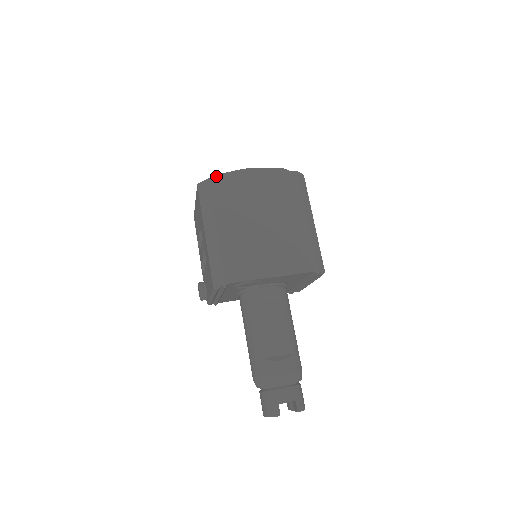
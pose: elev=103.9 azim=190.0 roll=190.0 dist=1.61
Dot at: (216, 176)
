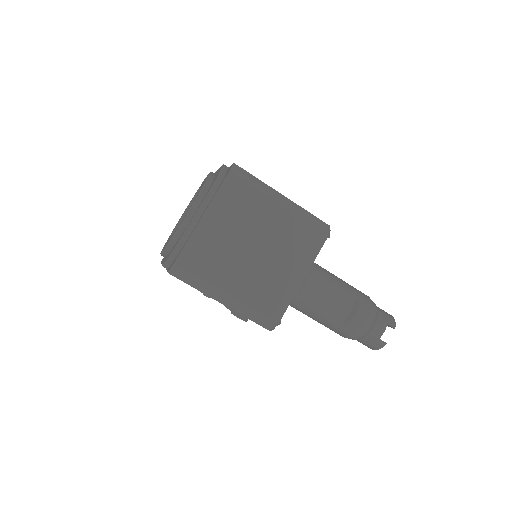
Dot at: (175, 251)
